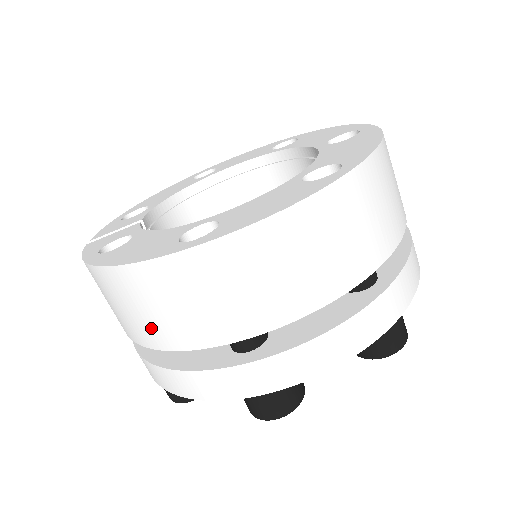
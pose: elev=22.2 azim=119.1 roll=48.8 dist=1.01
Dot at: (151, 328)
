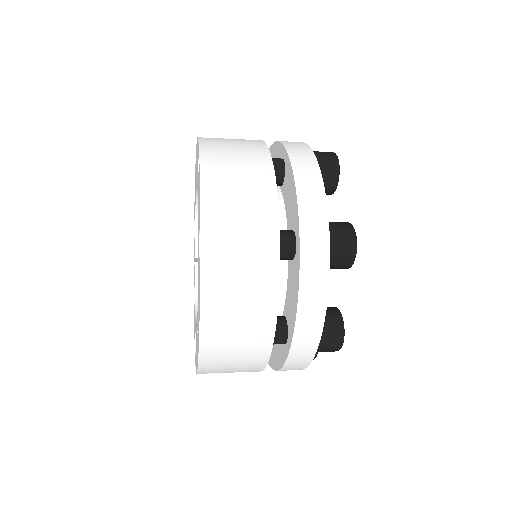
Dot at: occluded
